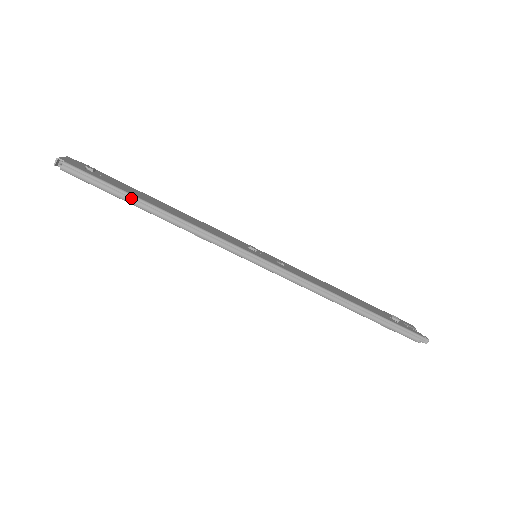
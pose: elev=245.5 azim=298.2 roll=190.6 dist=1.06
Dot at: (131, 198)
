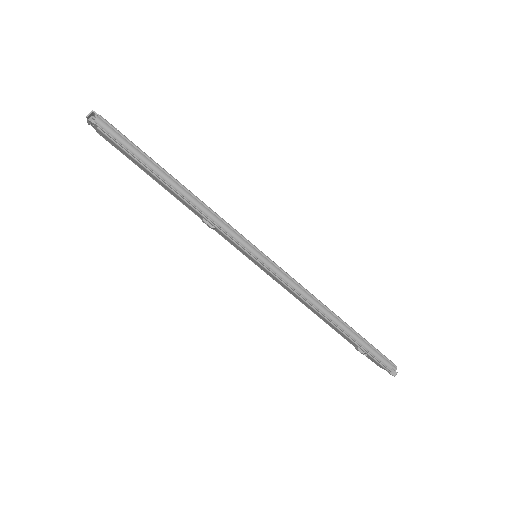
Dot at: (156, 166)
